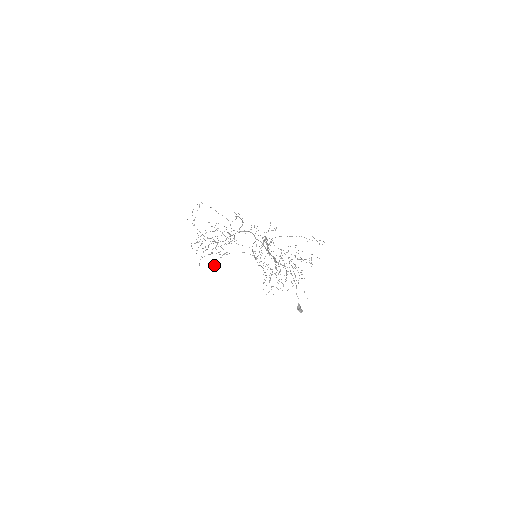
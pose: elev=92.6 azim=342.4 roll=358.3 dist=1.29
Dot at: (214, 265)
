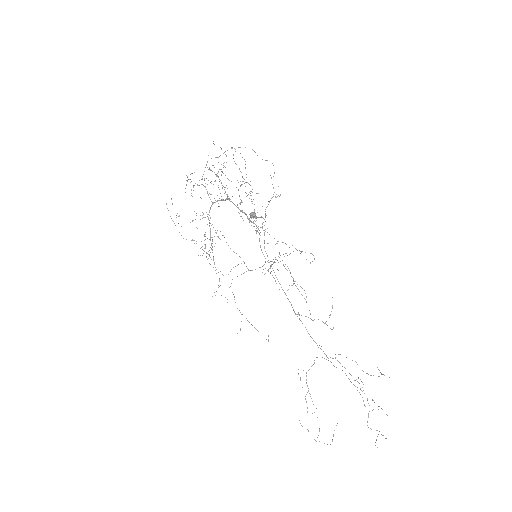
Dot at: occluded
